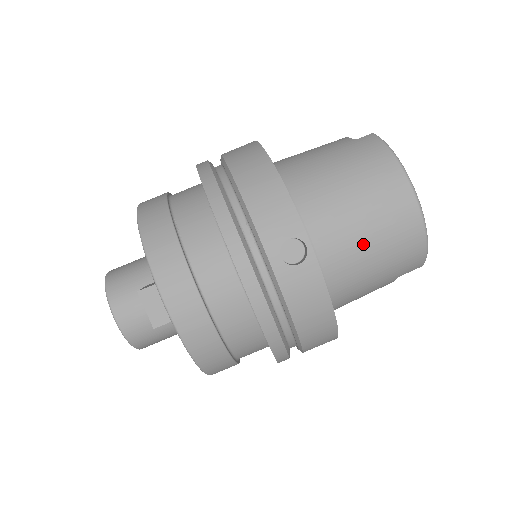
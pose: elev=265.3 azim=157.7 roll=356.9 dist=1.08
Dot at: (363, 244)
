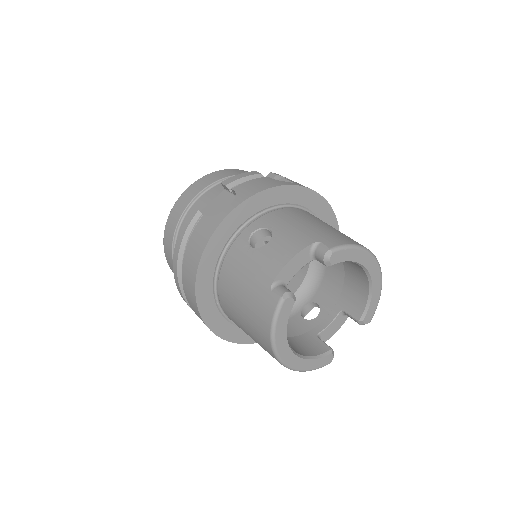
Dot at: occluded
